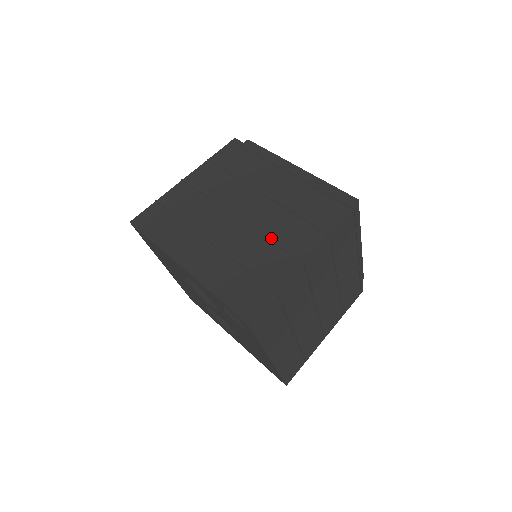
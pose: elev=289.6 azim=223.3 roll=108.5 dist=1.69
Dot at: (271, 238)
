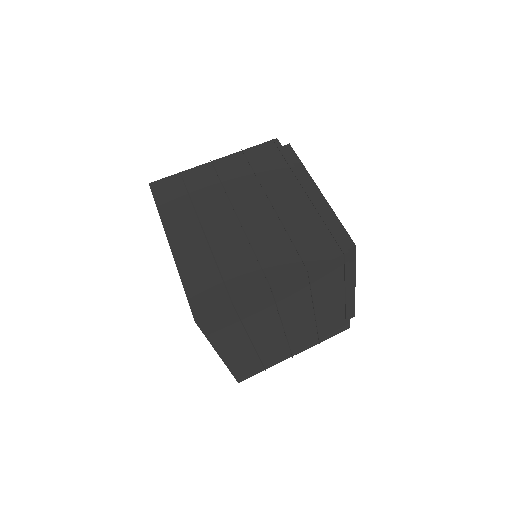
Dot at: (256, 250)
